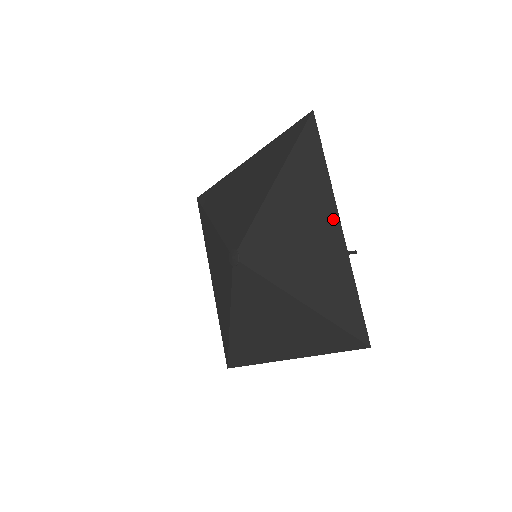
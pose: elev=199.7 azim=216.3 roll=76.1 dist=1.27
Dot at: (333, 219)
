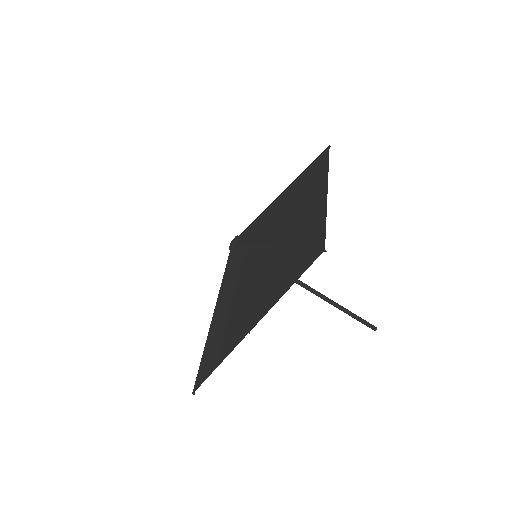
Dot at: (250, 325)
